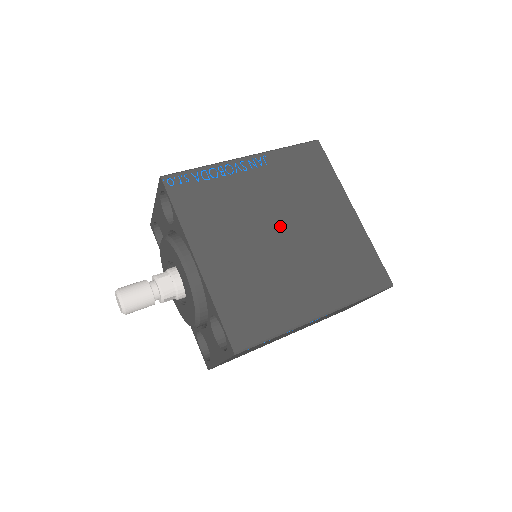
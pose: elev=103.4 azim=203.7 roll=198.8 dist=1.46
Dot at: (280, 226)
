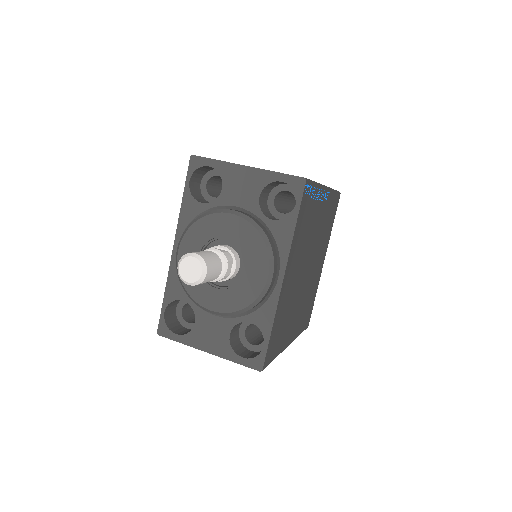
Dot at: (309, 262)
